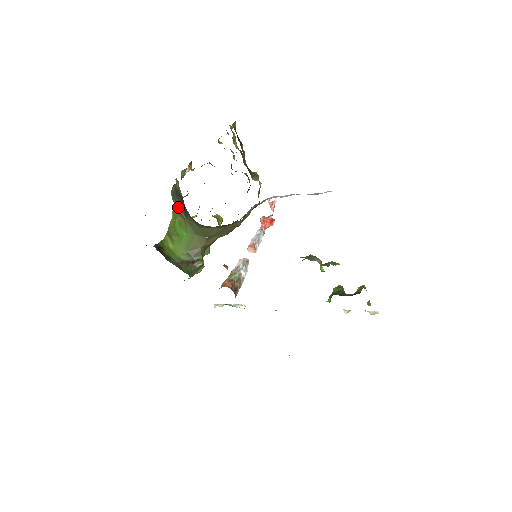
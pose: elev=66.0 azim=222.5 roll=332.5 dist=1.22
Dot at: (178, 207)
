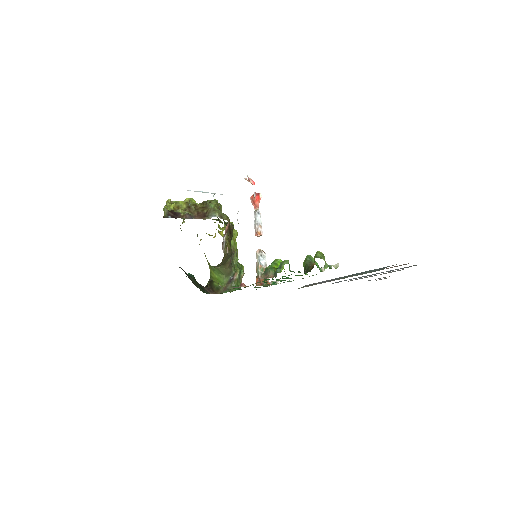
Dot at: occluded
